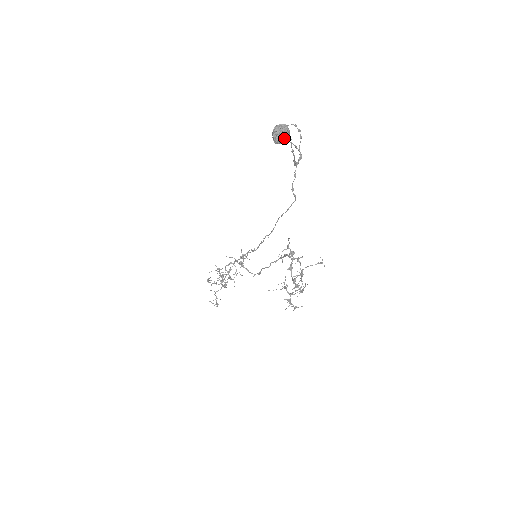
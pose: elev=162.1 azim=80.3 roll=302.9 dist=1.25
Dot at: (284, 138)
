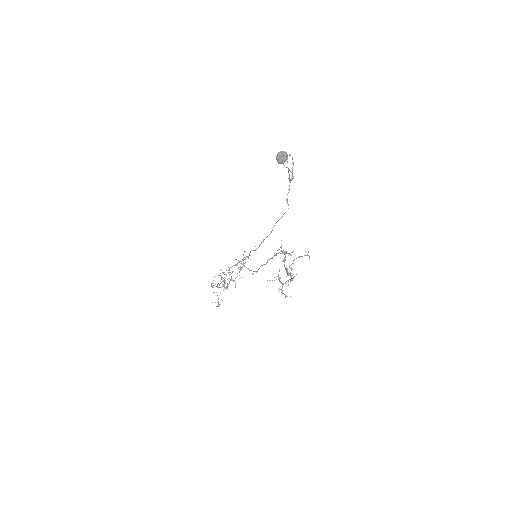
Dot at: (284, 160)
